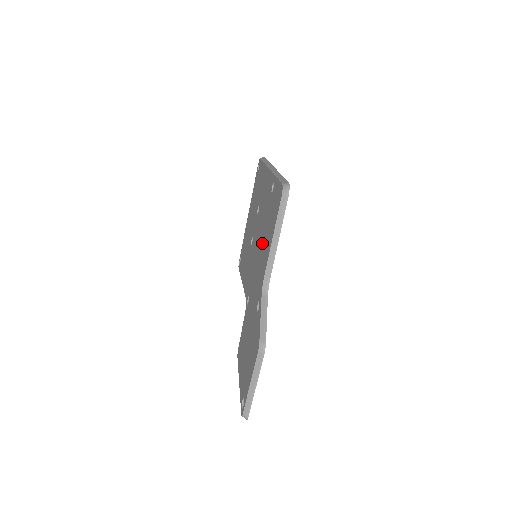
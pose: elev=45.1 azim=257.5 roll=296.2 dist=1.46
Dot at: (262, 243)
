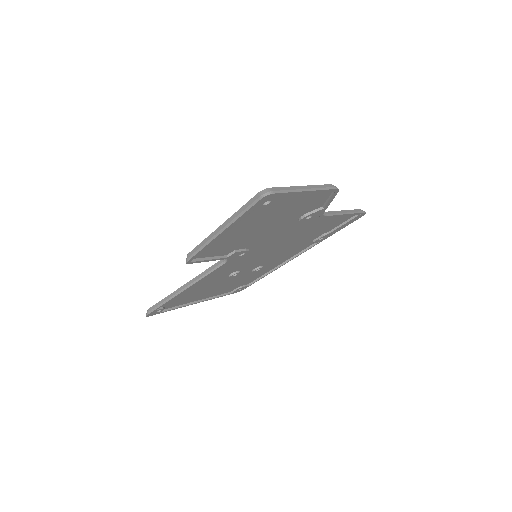
Dot at: occluded
